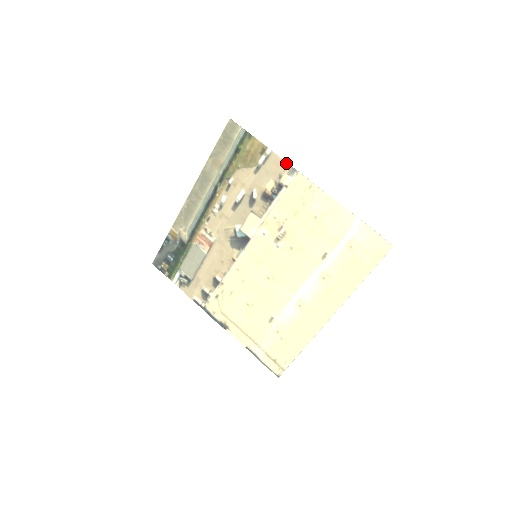
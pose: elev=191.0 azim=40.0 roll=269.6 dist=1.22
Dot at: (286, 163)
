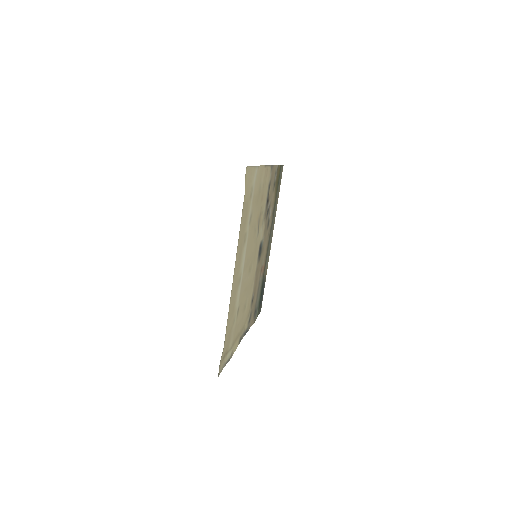
Dot at: (273, 166)
